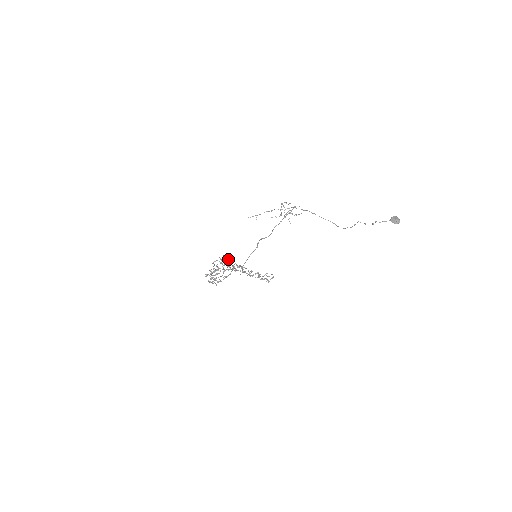
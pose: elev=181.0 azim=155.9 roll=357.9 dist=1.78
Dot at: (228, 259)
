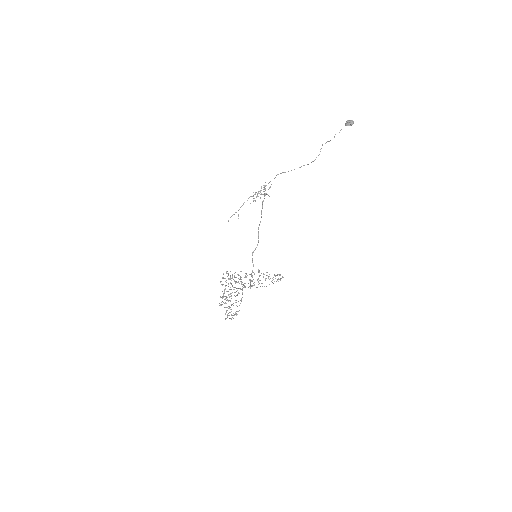
Dot at: occluded
